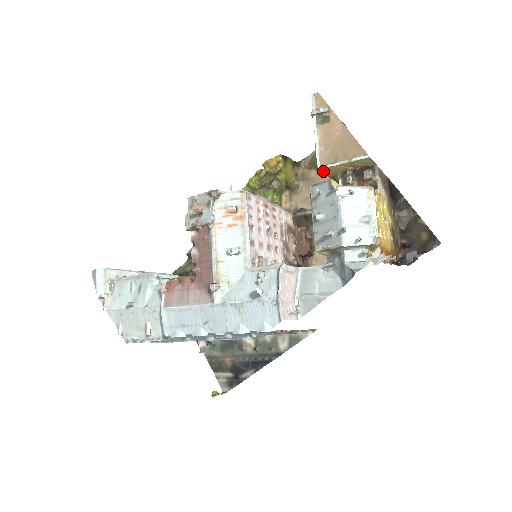
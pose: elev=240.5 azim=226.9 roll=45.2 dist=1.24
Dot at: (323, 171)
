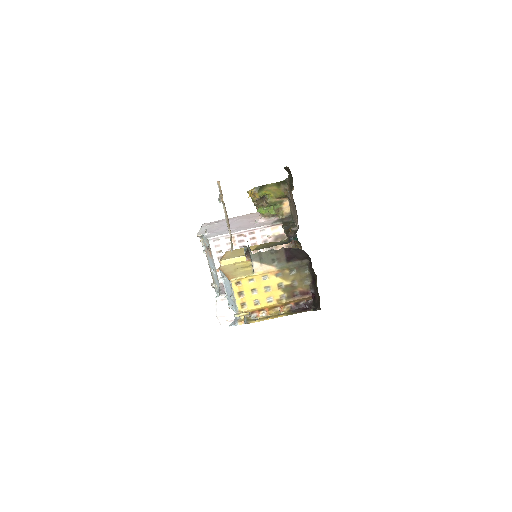
Dot at: occluded
